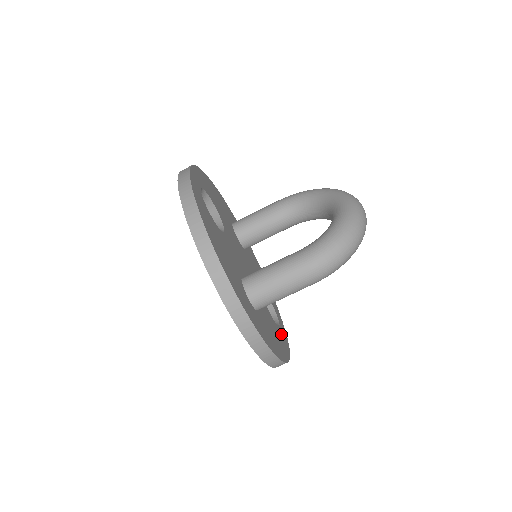
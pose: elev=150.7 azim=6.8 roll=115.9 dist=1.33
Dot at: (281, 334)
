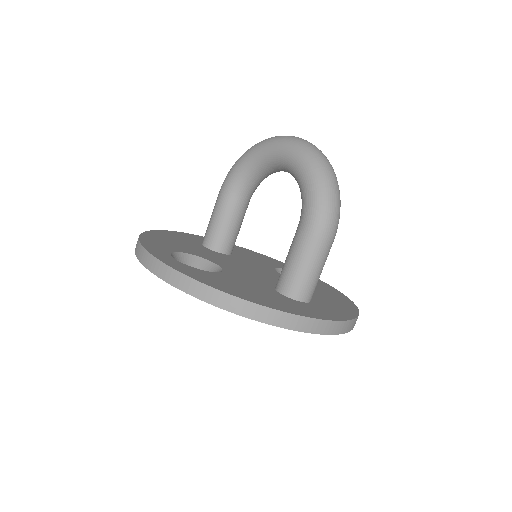
Dot at: (324, 288)
